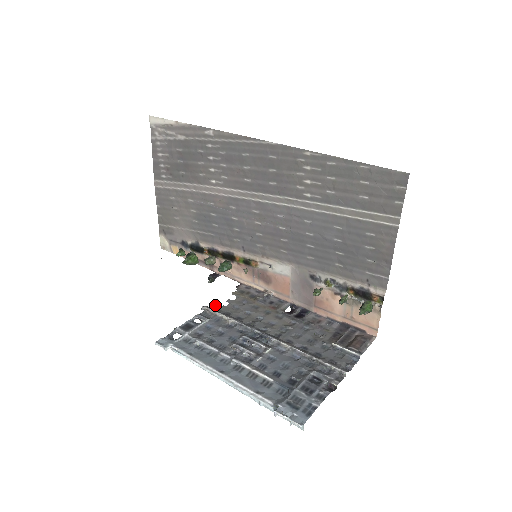
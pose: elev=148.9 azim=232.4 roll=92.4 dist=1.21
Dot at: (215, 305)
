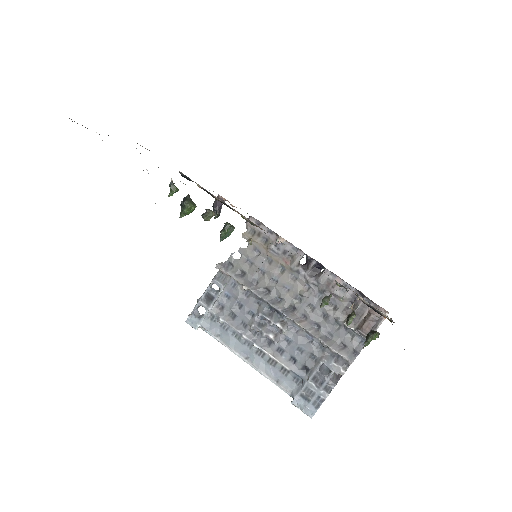
Dot at: (228, 260)
